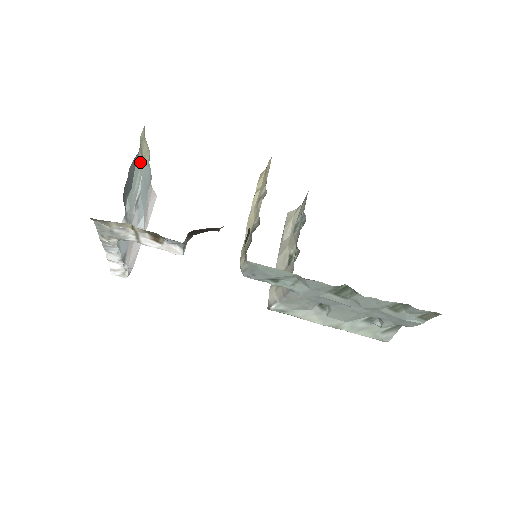
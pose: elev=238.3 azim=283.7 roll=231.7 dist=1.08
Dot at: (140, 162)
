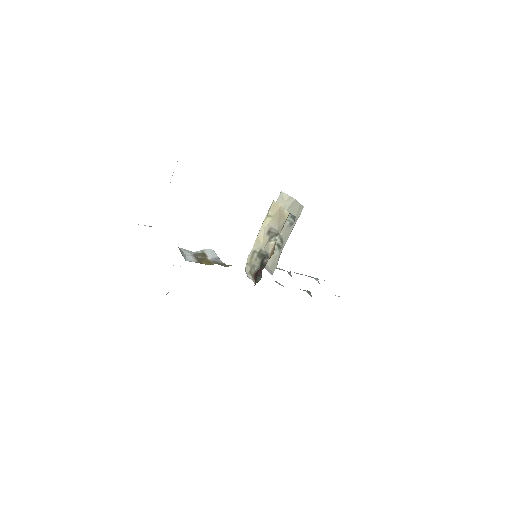
Dot at: occluded
